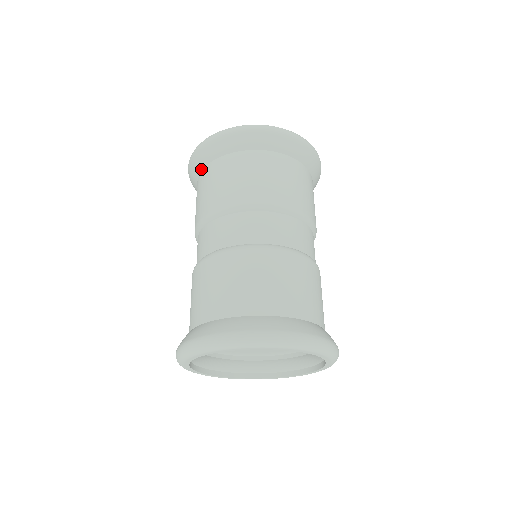
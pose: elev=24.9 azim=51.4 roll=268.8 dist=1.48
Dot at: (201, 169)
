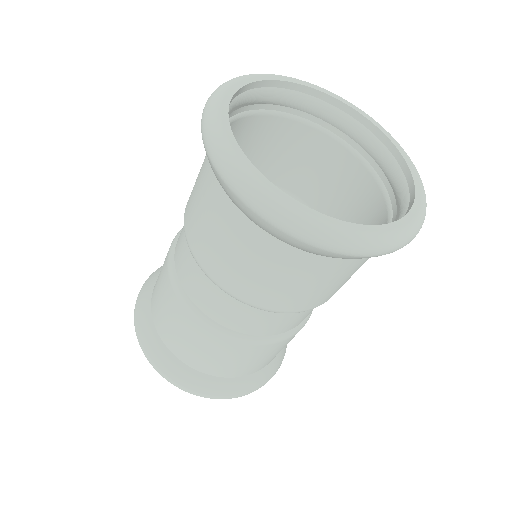
Dot at: (228, 196)
